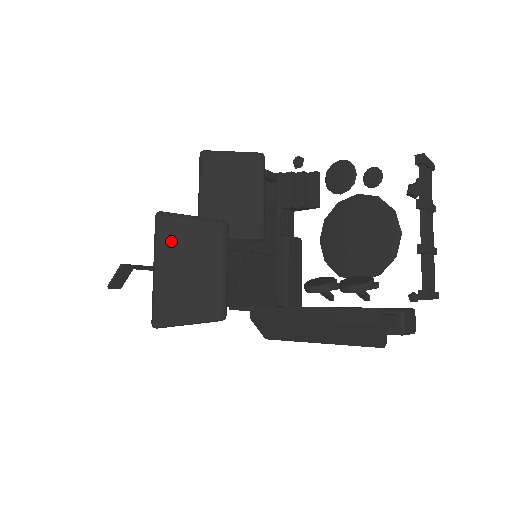
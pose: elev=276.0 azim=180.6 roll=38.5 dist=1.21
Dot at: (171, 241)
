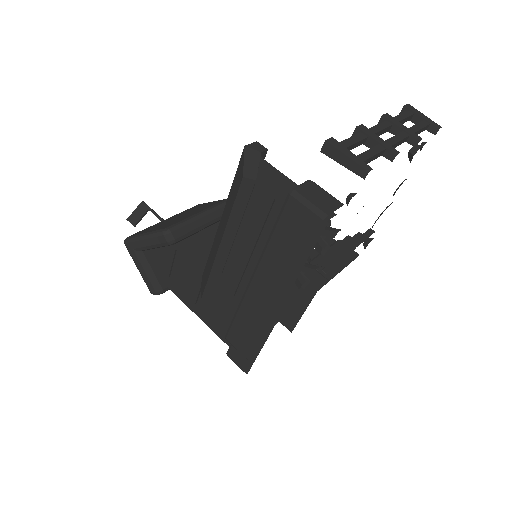
Dot at: (188, 210)
